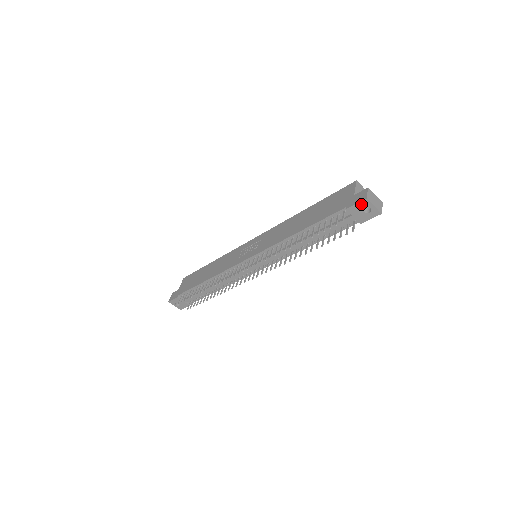
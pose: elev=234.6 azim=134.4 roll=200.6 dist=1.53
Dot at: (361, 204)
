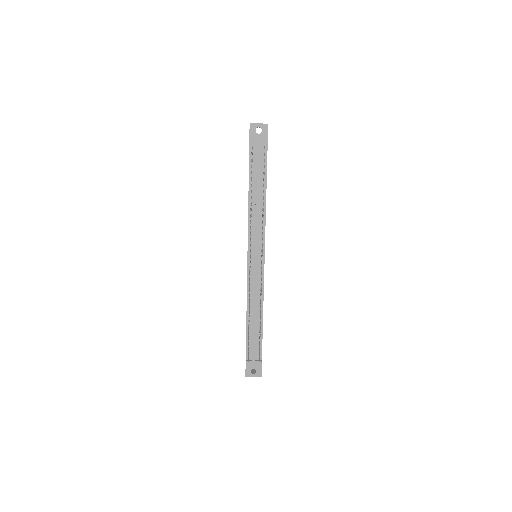
Dot at: (252, 130)
